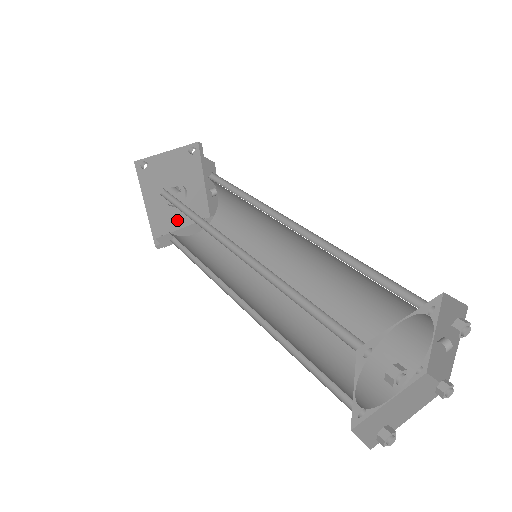
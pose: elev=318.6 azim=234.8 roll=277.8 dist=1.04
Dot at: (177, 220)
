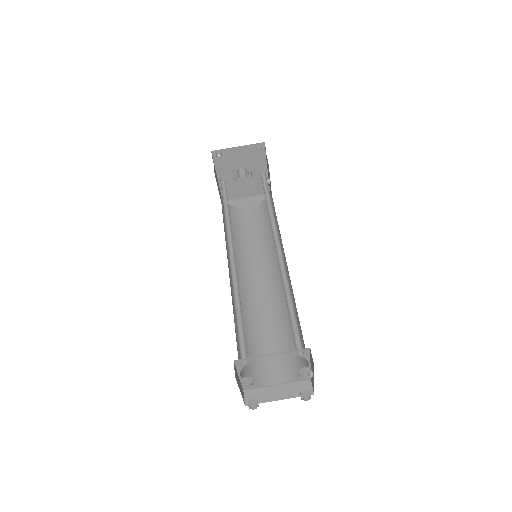
Dot at: (242, 191)
